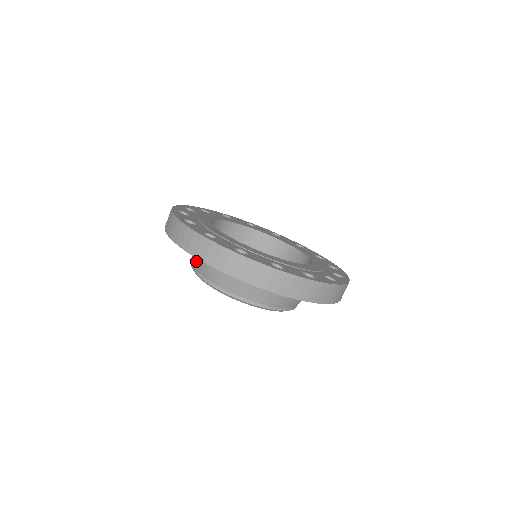
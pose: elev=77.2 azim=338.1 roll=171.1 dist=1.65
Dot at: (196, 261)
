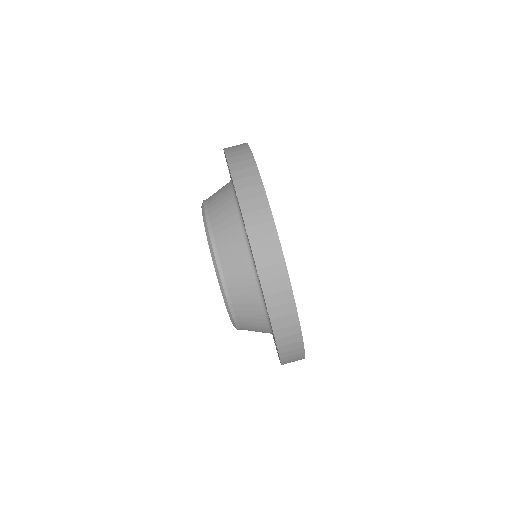
Dot at: (221, 215)
